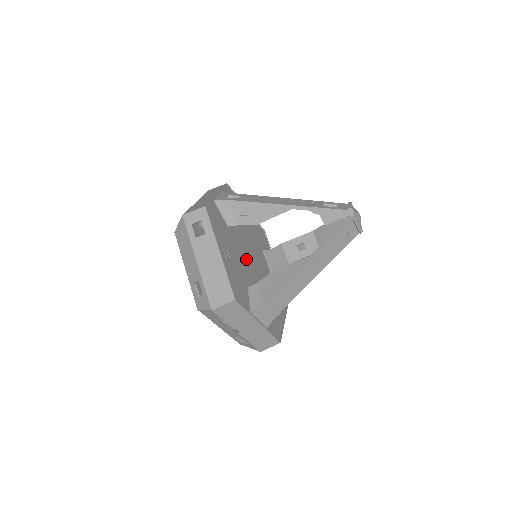
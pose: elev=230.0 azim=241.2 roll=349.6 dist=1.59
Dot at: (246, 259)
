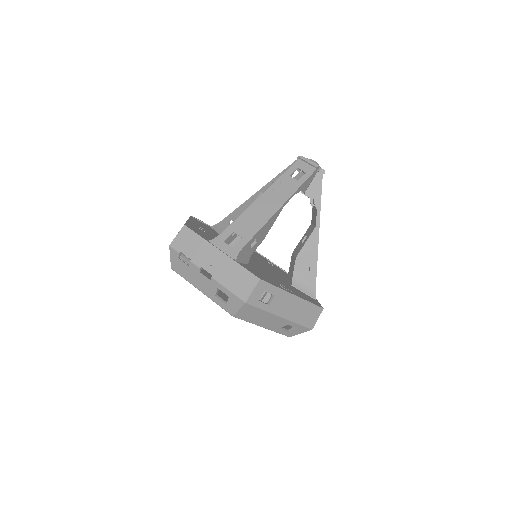
Dot at: occluded
